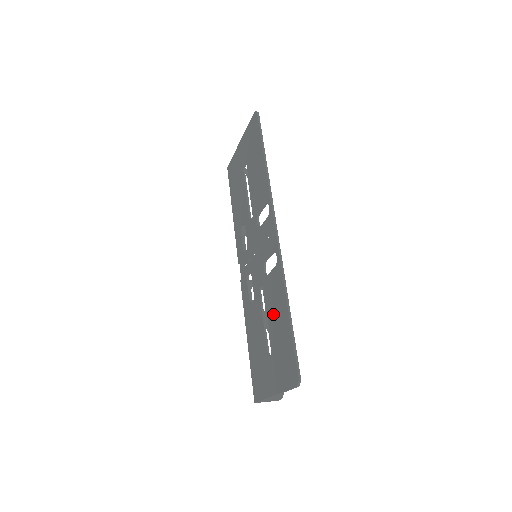
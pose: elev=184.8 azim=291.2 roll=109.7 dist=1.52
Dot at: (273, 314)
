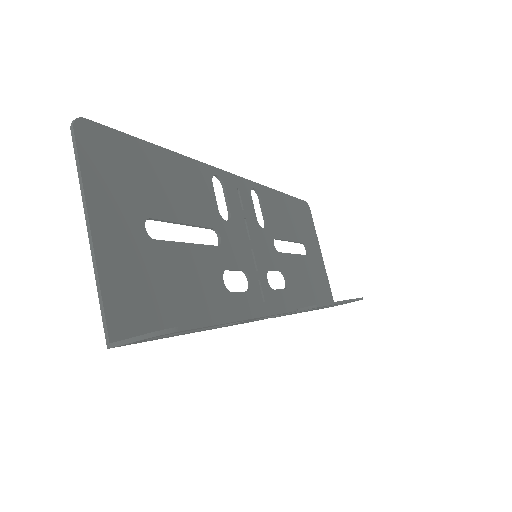
Dot at: (177, 201)
